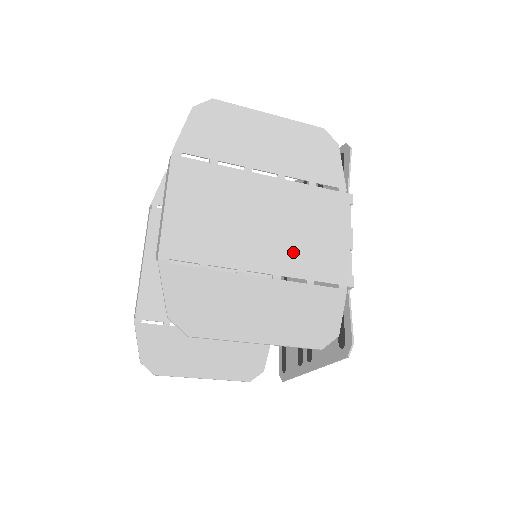
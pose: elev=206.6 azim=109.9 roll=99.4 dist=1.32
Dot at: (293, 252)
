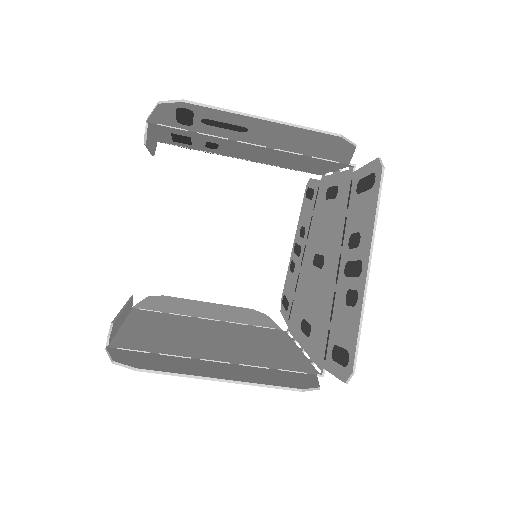
Dot at: (281, 154)
